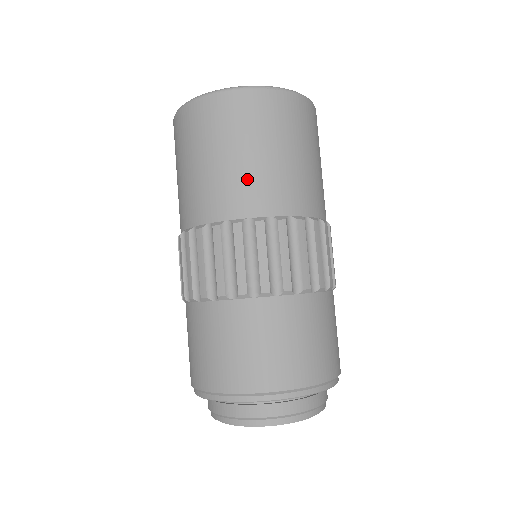
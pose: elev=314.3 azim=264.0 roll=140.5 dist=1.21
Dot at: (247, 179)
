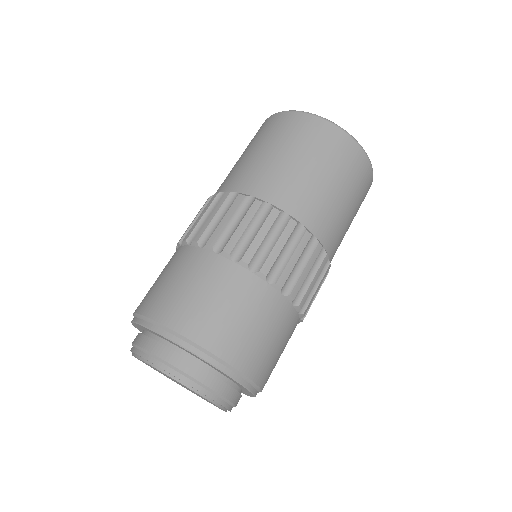
Dot at: (243, 167)
